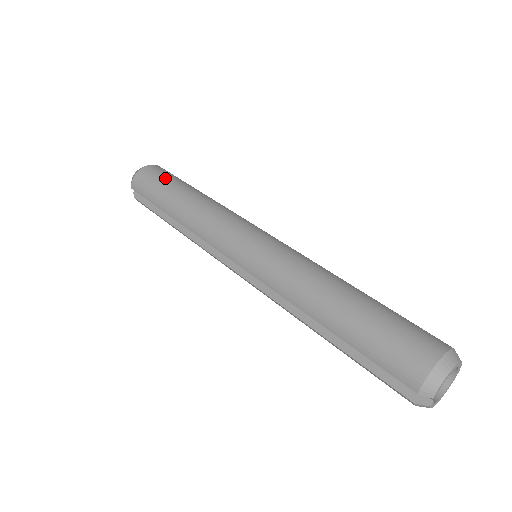
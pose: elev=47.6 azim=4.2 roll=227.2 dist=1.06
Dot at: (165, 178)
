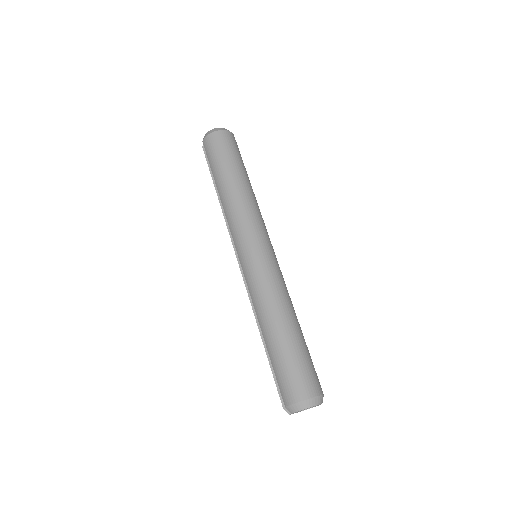
Dot at: (228, 153)
